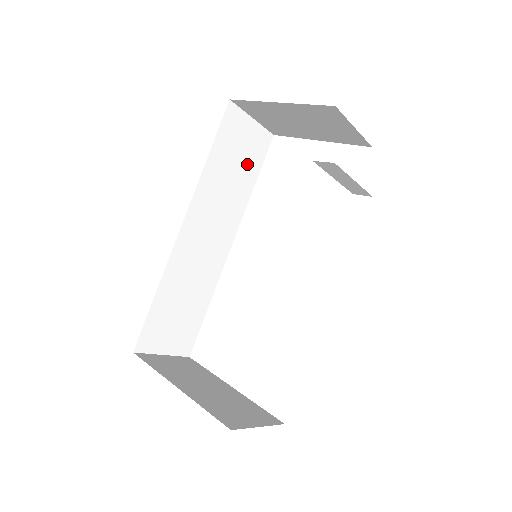
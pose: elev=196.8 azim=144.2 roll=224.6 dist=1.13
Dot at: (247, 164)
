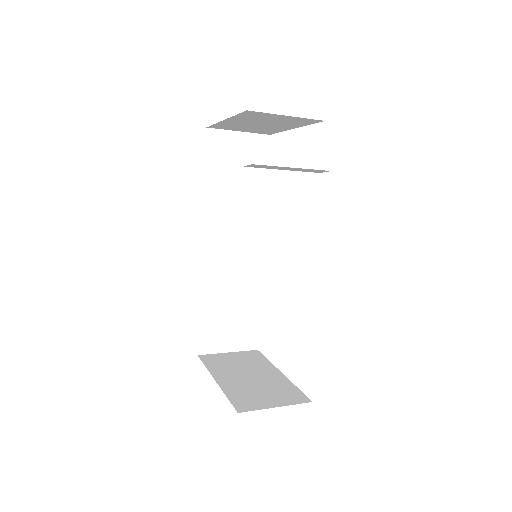
Dot at: (250, 172)
